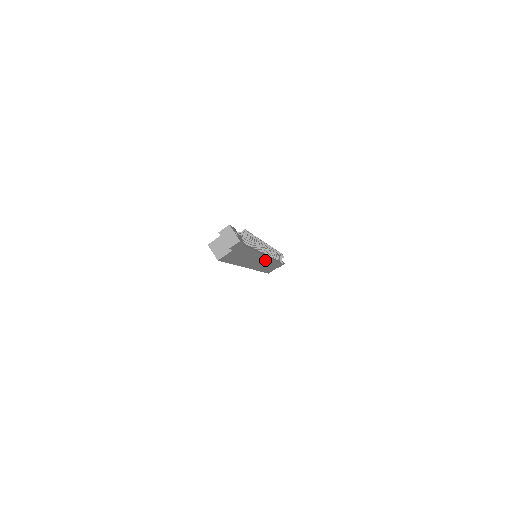
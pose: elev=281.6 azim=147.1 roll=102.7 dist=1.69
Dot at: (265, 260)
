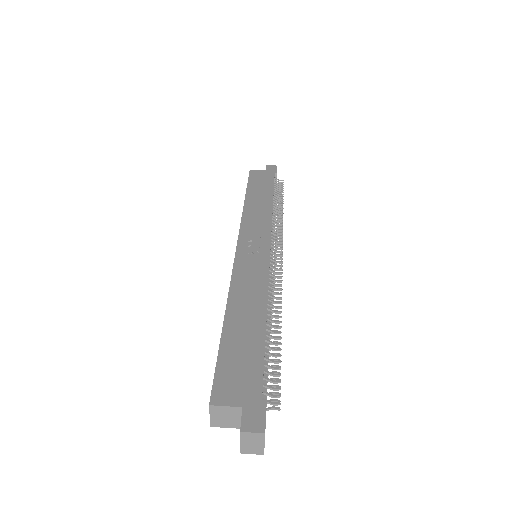
Dot at: occluded
